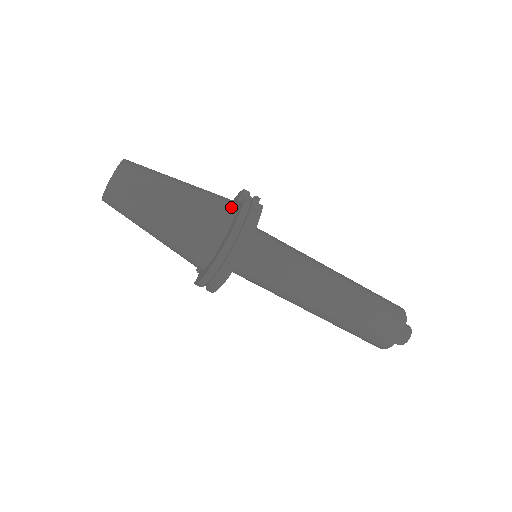
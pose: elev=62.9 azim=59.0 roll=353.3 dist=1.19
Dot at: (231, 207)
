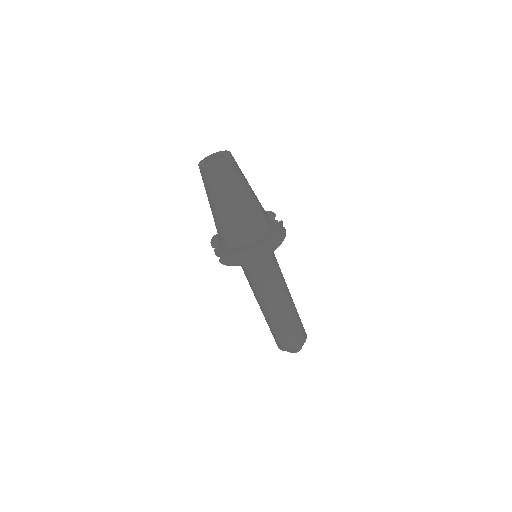
Dot at: (270, 220)
